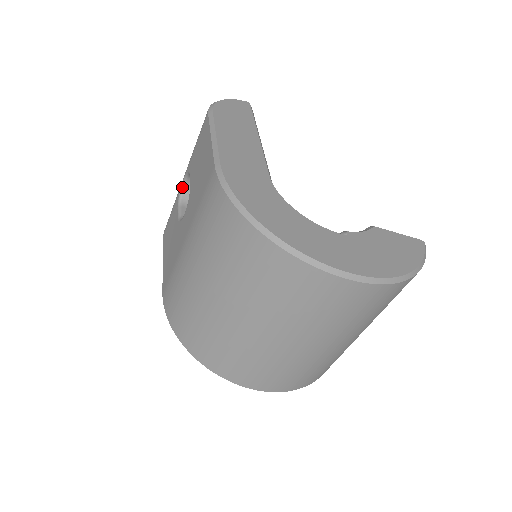
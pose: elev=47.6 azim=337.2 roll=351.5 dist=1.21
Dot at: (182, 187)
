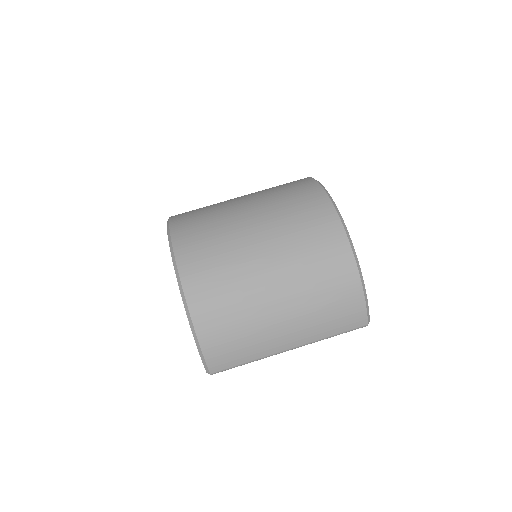
Dot at: occluded
